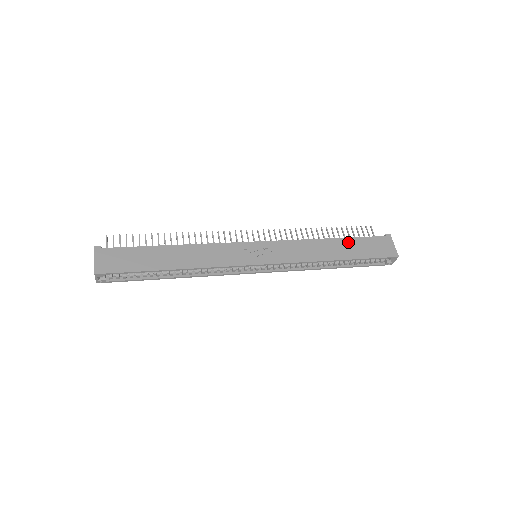
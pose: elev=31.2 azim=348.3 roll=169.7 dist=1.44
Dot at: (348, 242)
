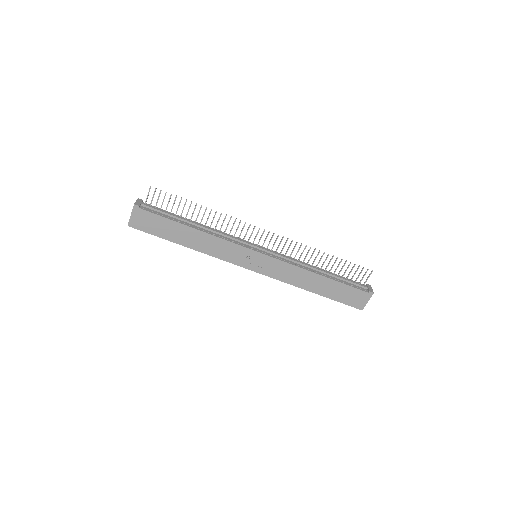
Dot at: (333, 284)
